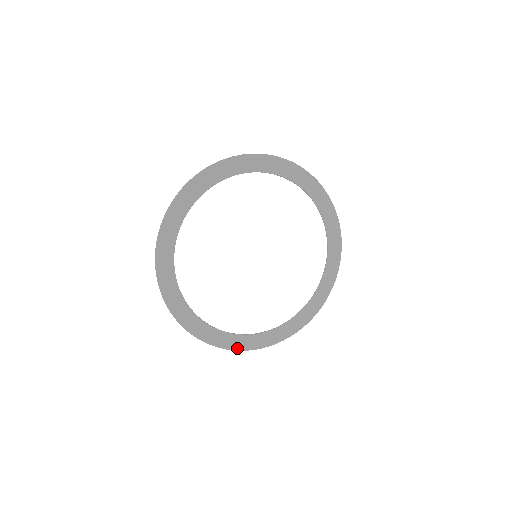
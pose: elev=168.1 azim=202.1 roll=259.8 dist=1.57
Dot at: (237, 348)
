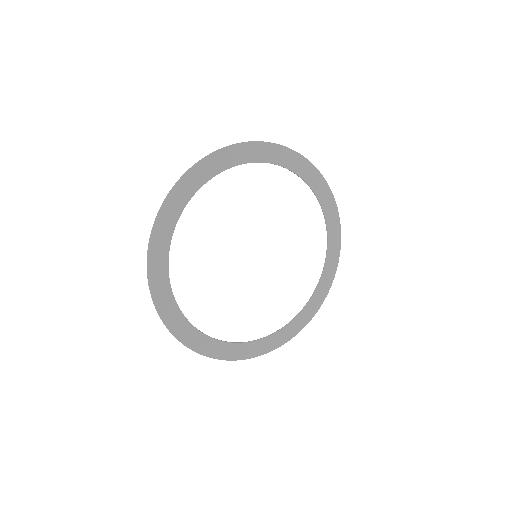
Dot at: (191, 346)
